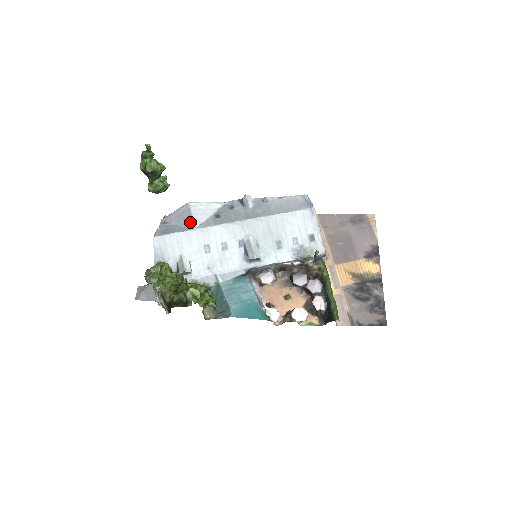
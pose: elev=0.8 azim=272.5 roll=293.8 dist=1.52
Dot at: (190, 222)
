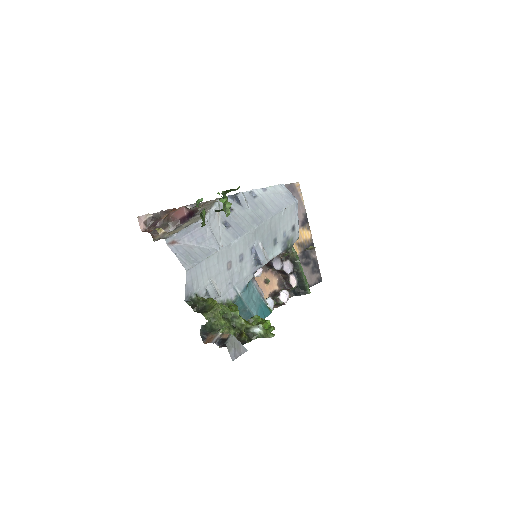
Dot at: (212, 241)
